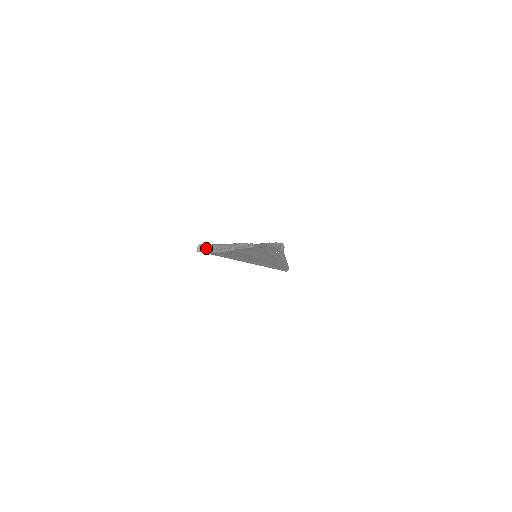
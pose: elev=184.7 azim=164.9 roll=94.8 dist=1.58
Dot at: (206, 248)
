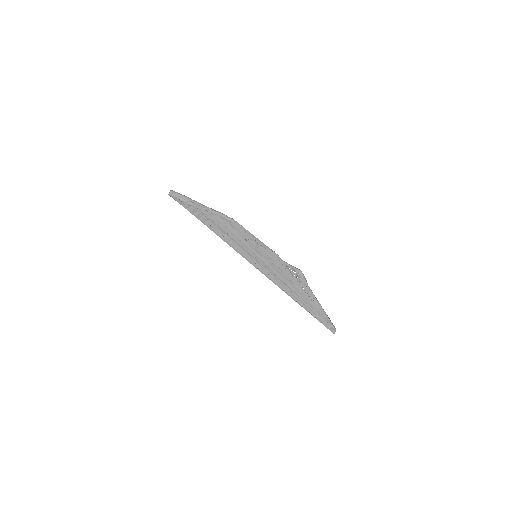
Dot at: (175, 193)
